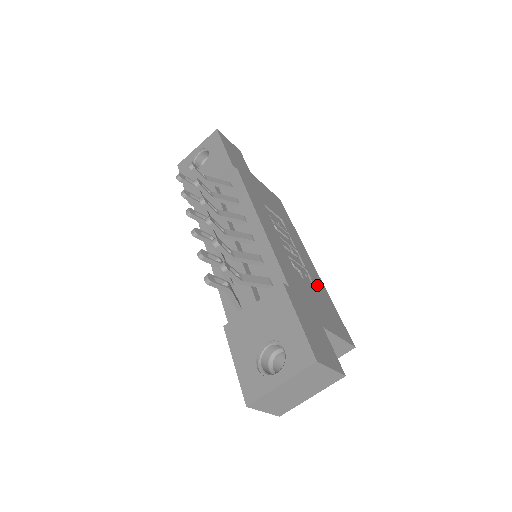
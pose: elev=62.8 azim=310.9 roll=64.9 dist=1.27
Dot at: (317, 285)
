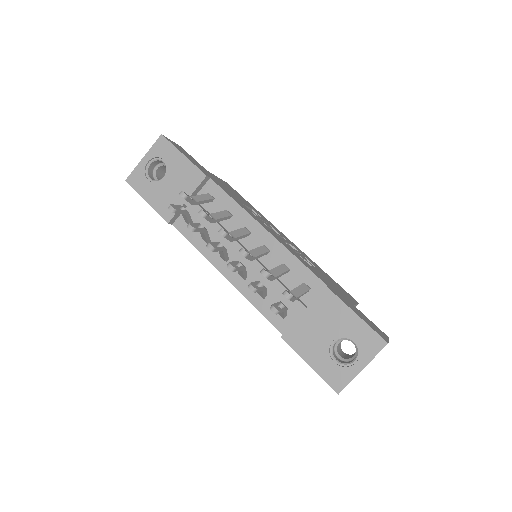
Dot at: (313, 263)
